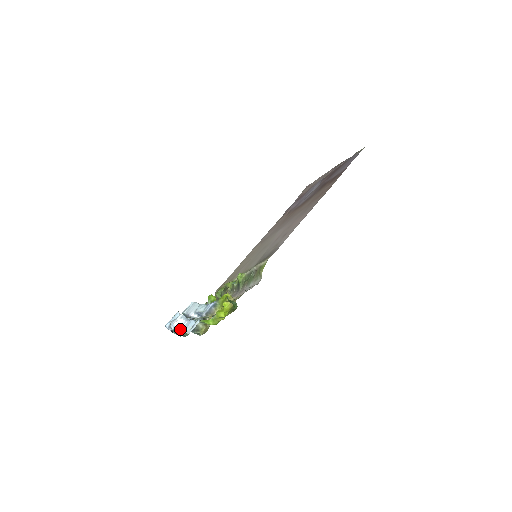
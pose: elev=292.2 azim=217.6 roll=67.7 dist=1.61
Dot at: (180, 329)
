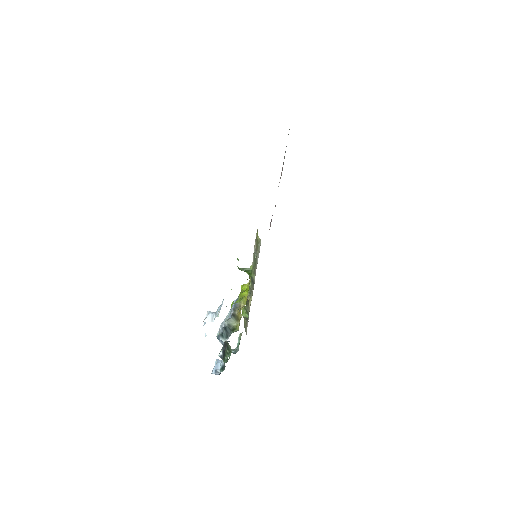
Dot at: occluded
